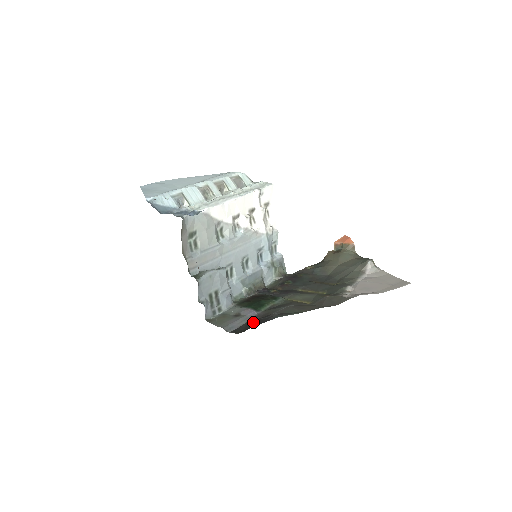
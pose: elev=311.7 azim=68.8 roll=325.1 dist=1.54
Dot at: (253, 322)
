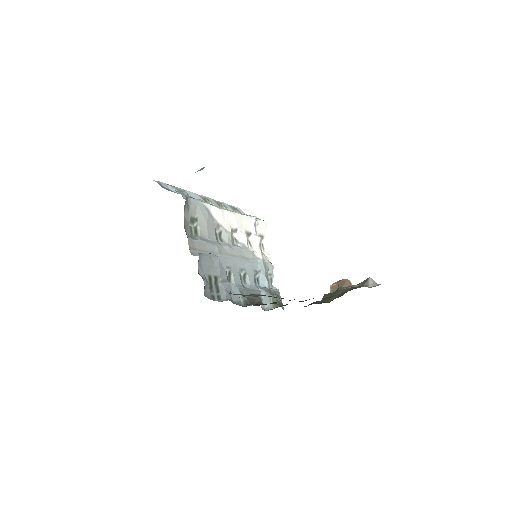
Dot at: occluded
